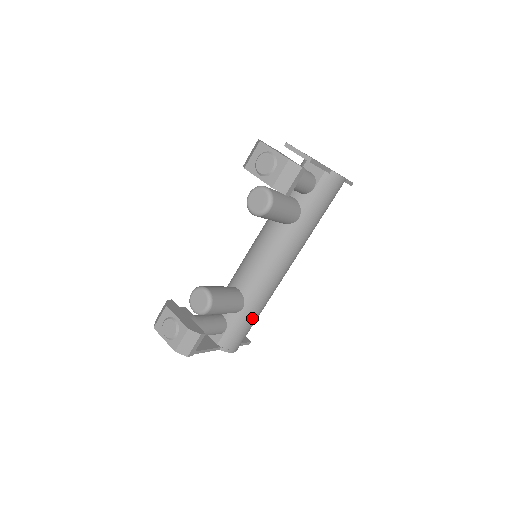
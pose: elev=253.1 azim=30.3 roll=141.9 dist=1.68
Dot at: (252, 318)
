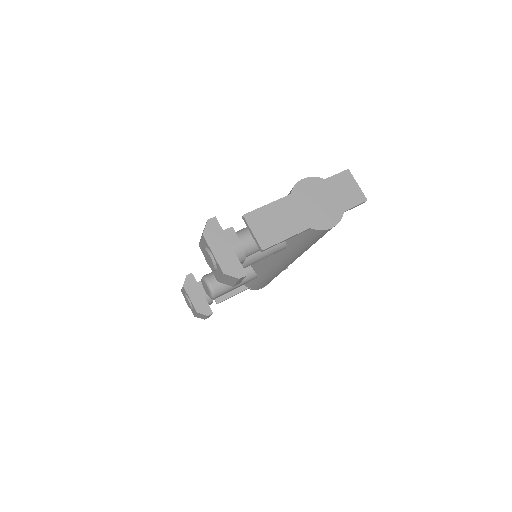
Dot at: (269, 280)
